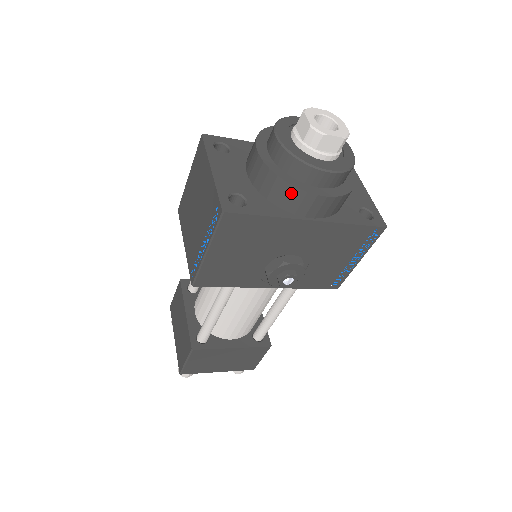
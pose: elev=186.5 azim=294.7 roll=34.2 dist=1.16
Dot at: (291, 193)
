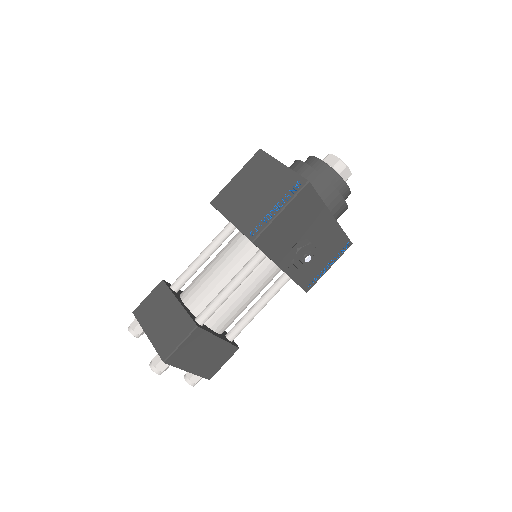
Dot at: (331, 191)
